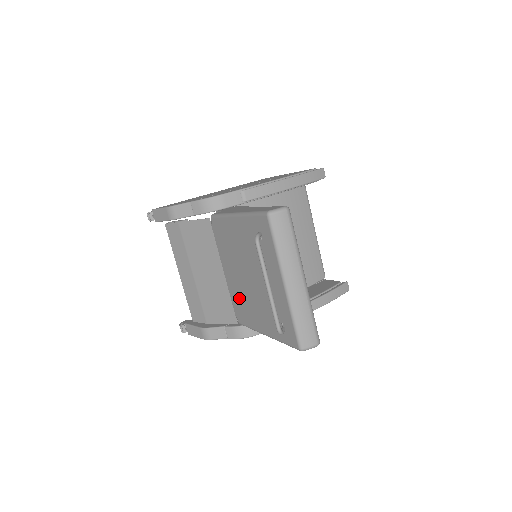
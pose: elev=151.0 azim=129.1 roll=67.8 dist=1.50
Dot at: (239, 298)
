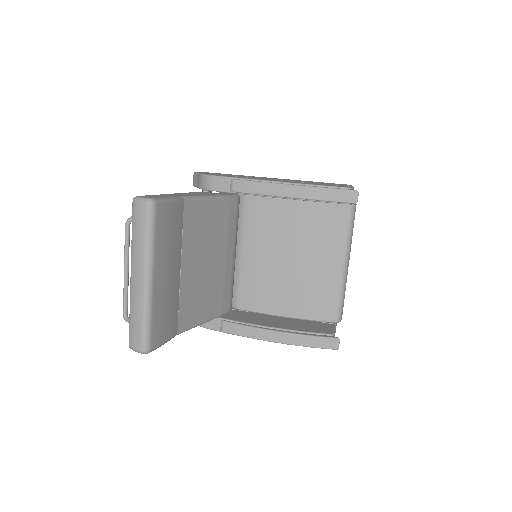
Dot at: occluded
